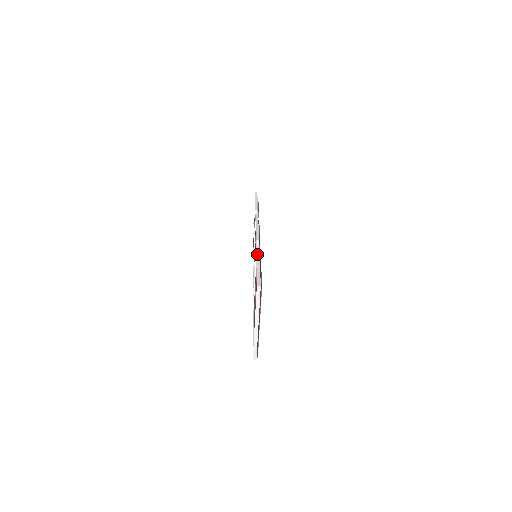
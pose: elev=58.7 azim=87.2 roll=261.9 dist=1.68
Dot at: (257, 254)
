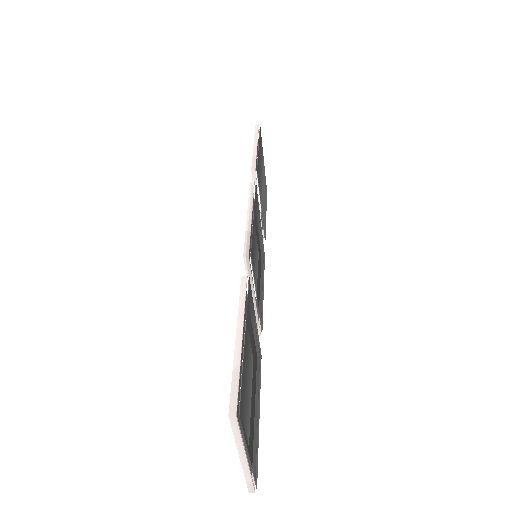
Dot at: (240, 301)
